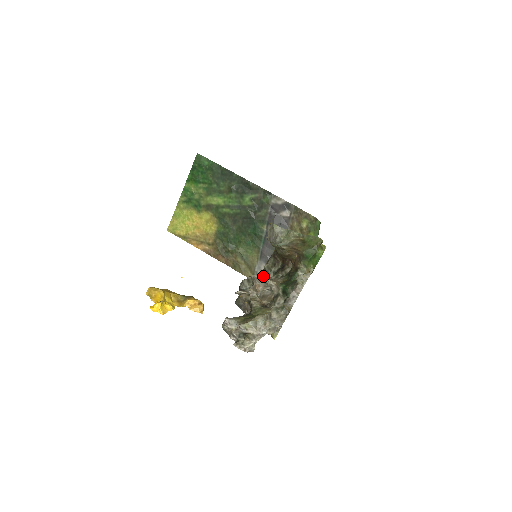
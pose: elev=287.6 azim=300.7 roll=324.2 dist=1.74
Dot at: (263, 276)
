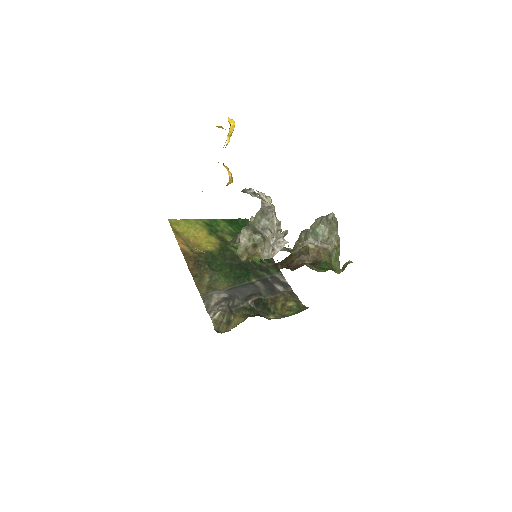
Dot at: occluded
